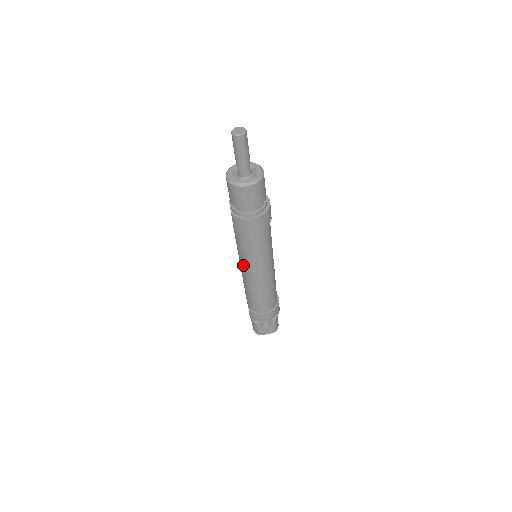
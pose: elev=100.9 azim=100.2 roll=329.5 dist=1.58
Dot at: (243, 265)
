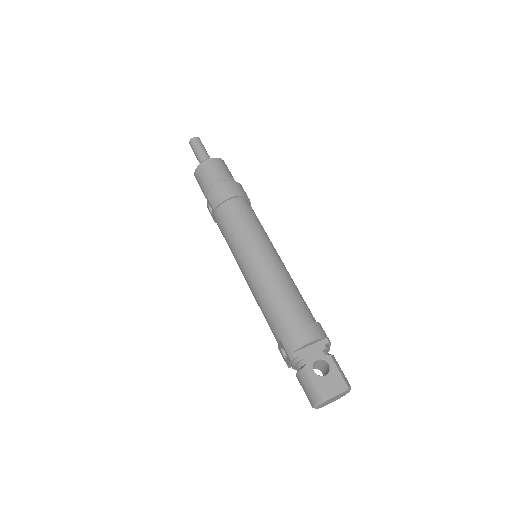
Dot at: (240, 255)
